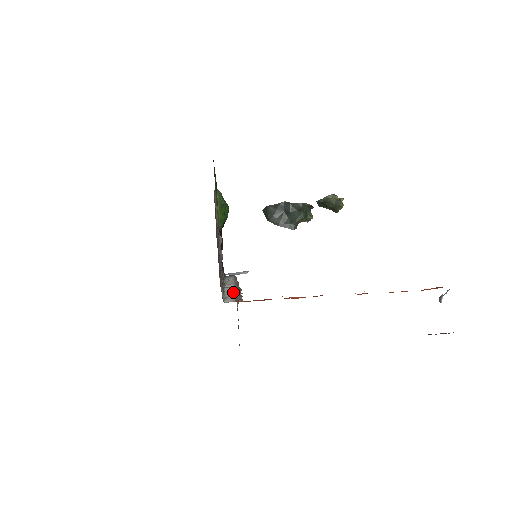
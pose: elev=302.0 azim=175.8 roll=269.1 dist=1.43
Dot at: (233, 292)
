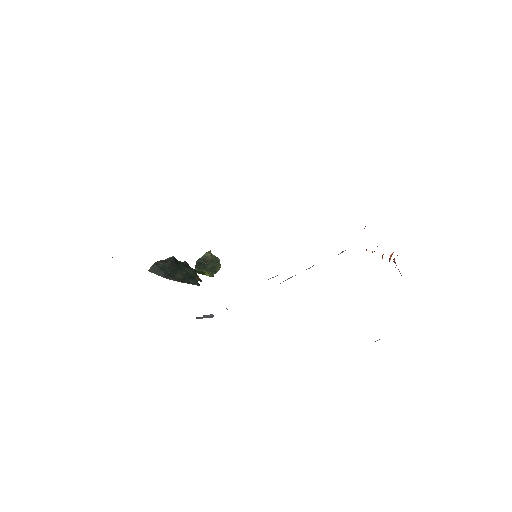
Dot at: occluded
